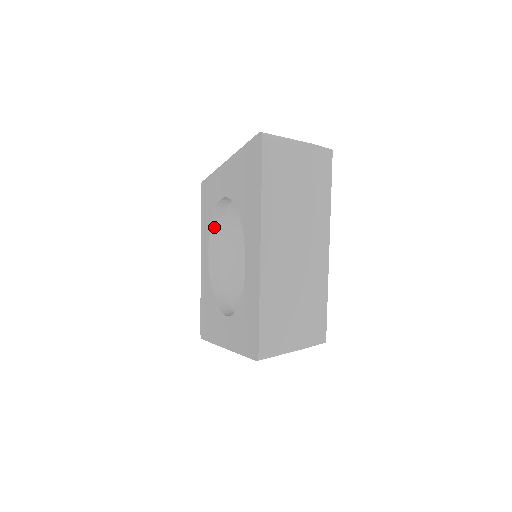
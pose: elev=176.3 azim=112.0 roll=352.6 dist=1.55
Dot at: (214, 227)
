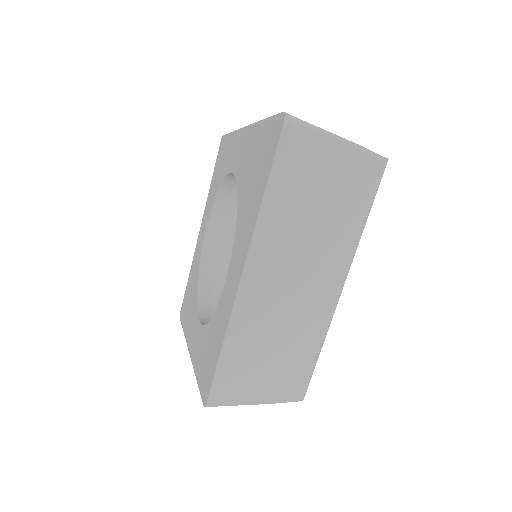
Dot at: (220, 200)
